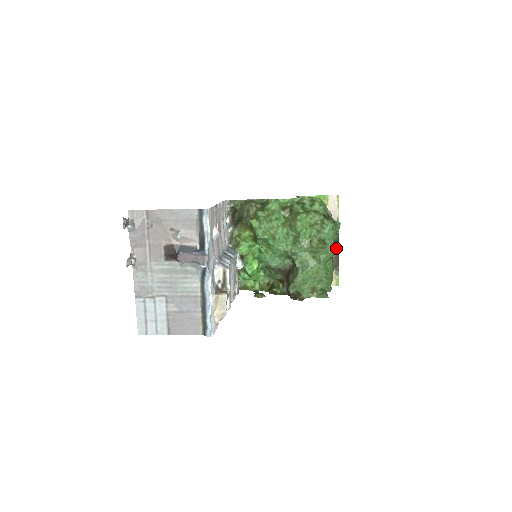
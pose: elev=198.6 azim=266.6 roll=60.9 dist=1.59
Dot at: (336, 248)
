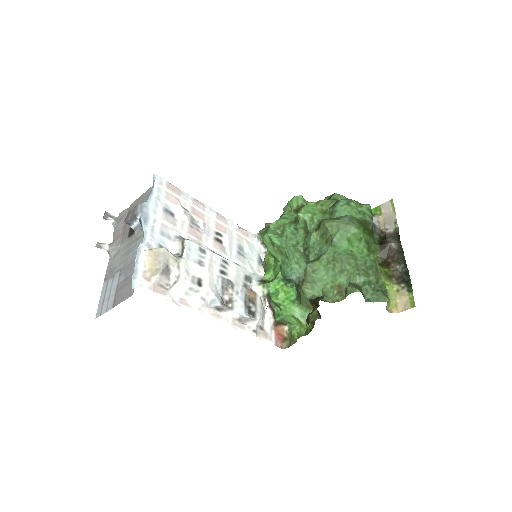
Dot at: (359, 226)
